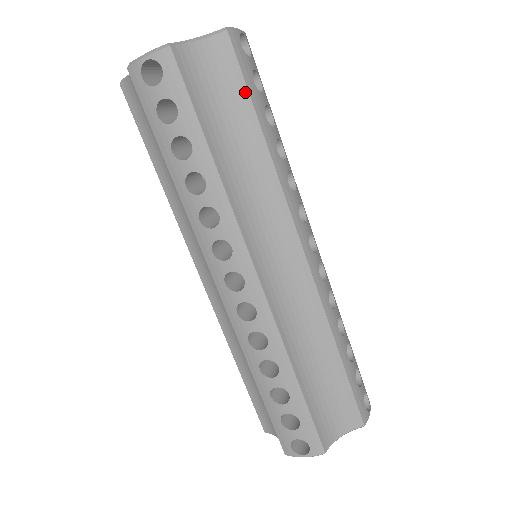
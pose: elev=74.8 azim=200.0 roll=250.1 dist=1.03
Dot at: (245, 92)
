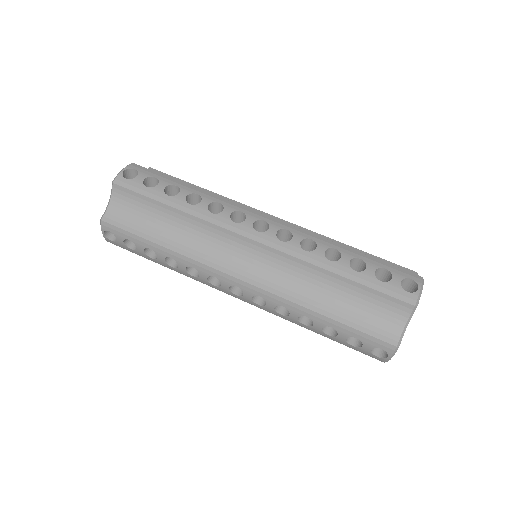
Dot at: (146, 198)
